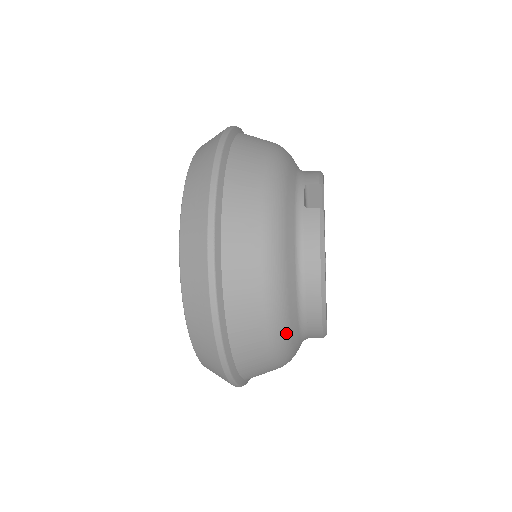
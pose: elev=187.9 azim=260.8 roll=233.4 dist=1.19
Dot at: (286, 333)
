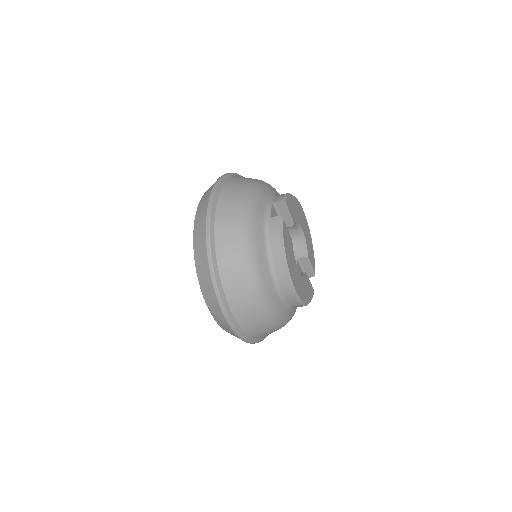
Dot at: (266, 298)
